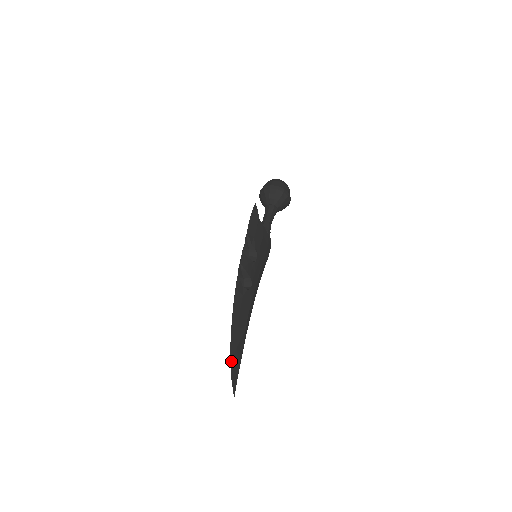
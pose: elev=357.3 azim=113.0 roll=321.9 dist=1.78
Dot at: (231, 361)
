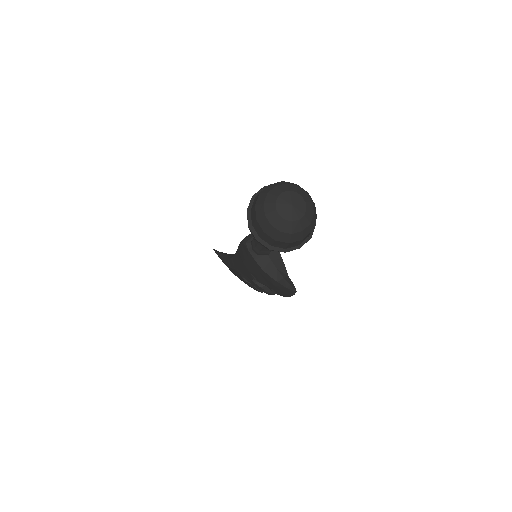
Dot at: (229, 269)
